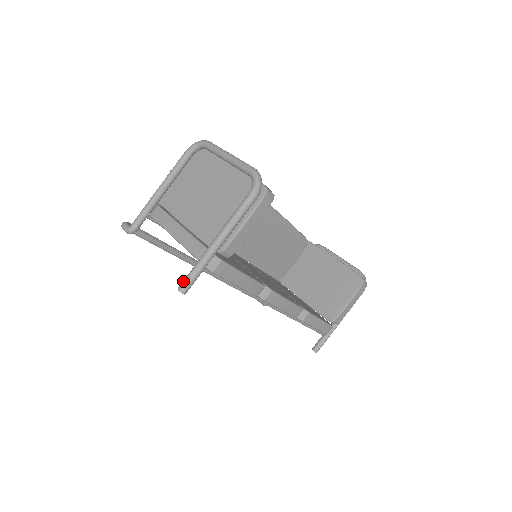
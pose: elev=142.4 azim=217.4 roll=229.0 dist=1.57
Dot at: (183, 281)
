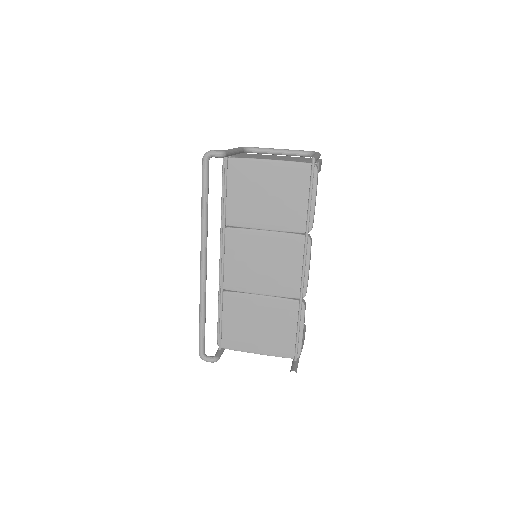
Dot at: occluded
